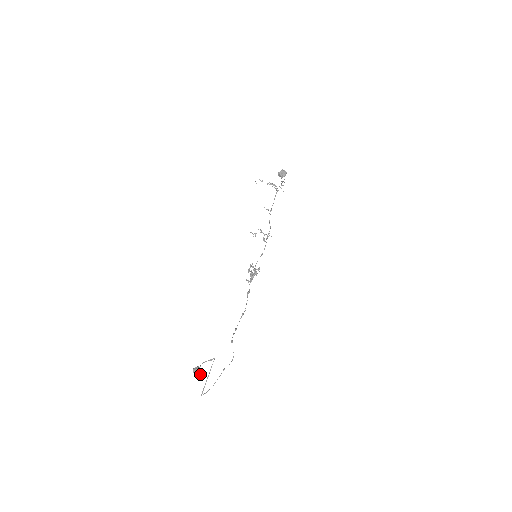
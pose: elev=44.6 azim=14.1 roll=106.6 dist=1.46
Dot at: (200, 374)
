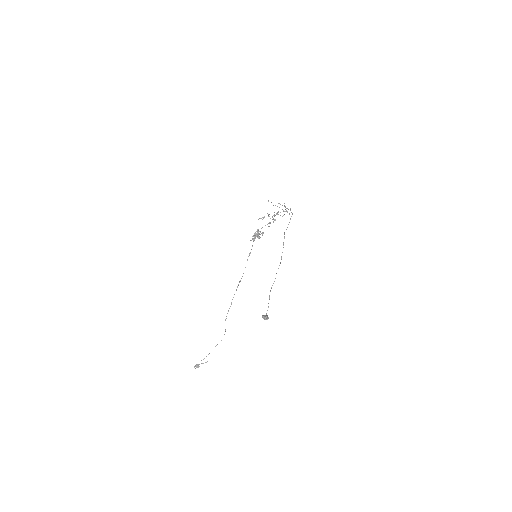
Dot at: occluded
